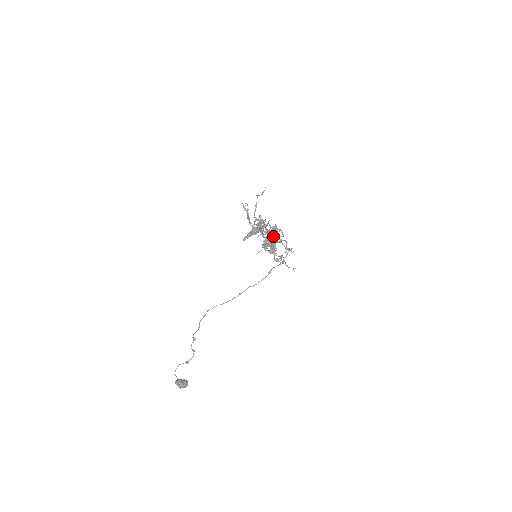
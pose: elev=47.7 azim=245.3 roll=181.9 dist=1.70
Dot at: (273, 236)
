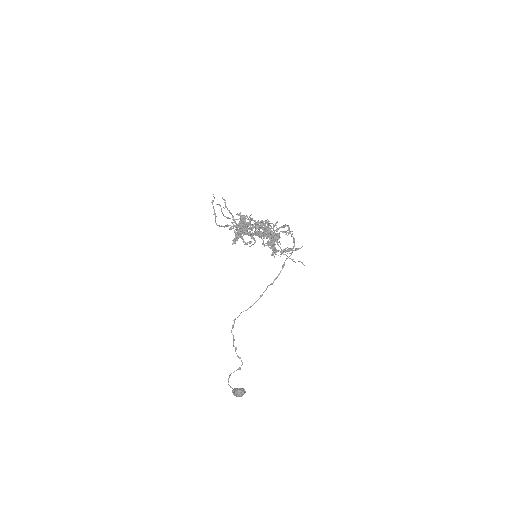
Dot at: (259, 234)
